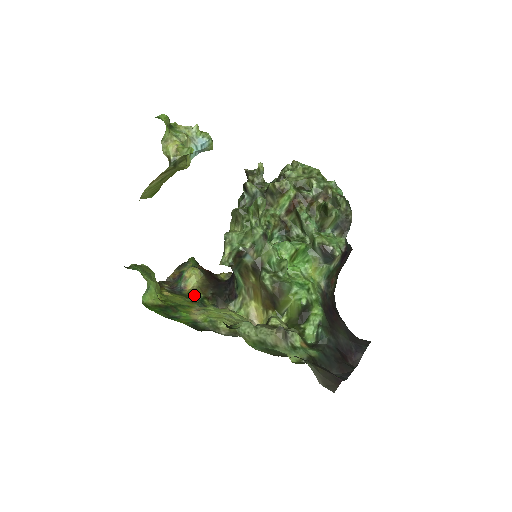
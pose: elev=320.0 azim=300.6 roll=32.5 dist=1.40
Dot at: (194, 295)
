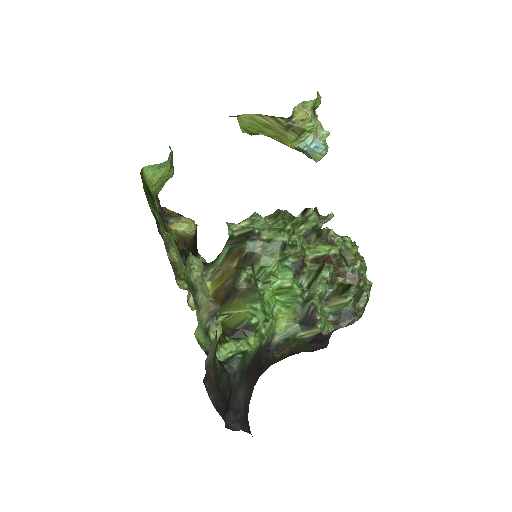
Dot at: (171, 233)
